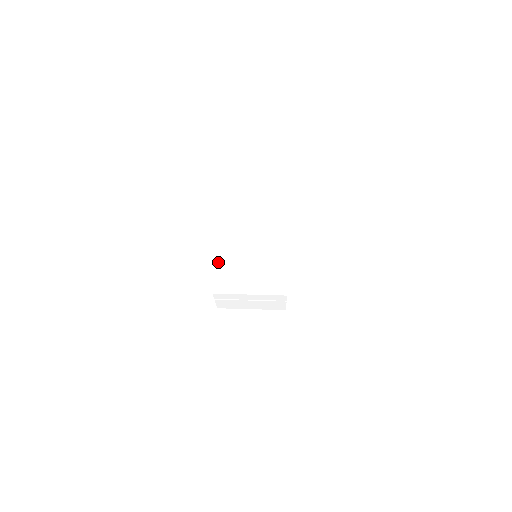
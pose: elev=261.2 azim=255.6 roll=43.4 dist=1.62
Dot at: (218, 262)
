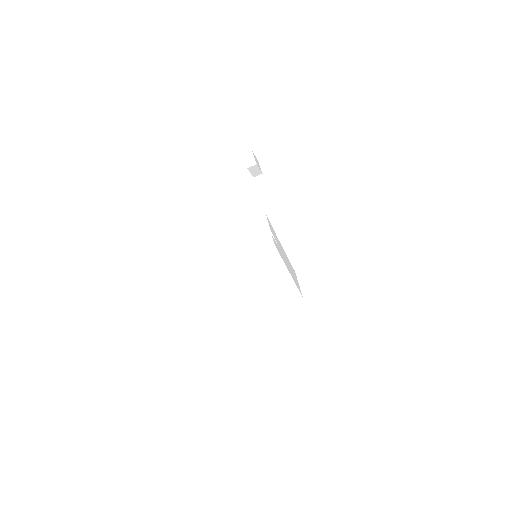
Dot at: (242, 303)
